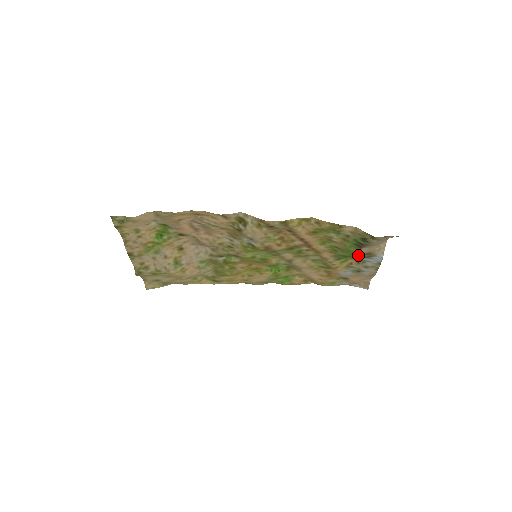
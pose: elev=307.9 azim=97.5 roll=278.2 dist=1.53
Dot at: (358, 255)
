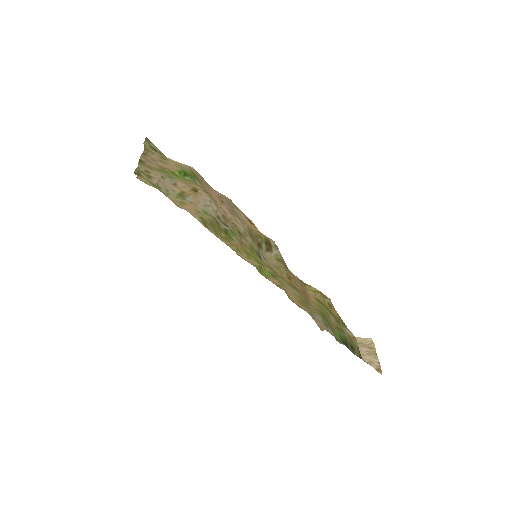
Dot at: occluded
